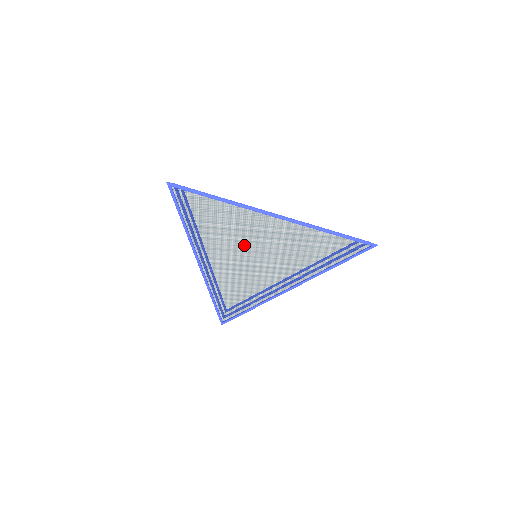
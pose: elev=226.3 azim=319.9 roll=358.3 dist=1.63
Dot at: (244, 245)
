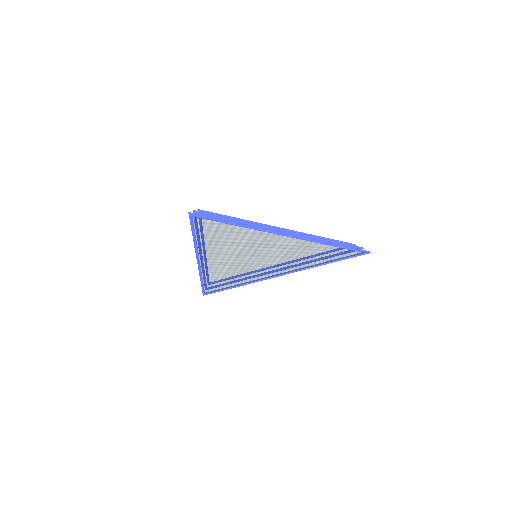
Dot at: (249, 252)
